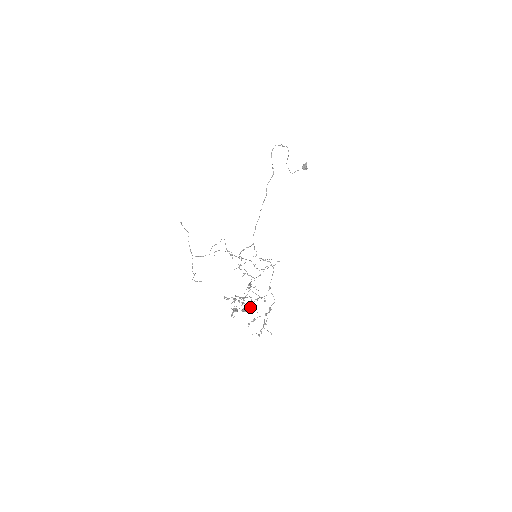
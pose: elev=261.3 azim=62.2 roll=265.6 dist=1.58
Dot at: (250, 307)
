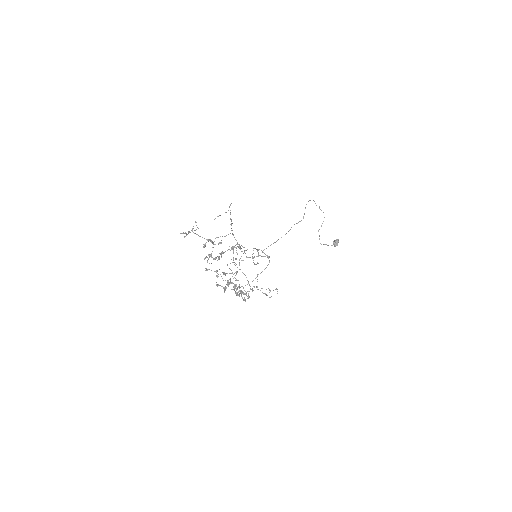
Dot at: (227, 283)
